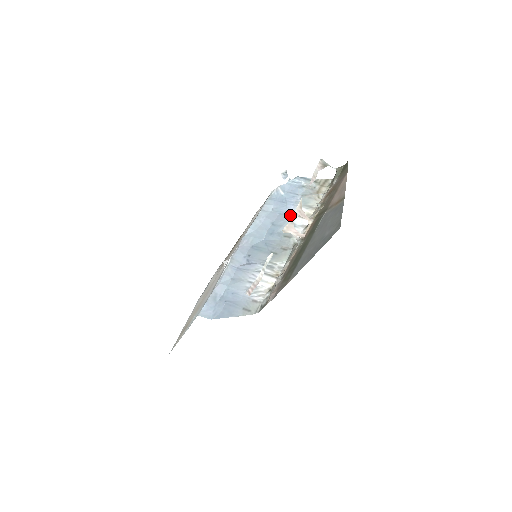
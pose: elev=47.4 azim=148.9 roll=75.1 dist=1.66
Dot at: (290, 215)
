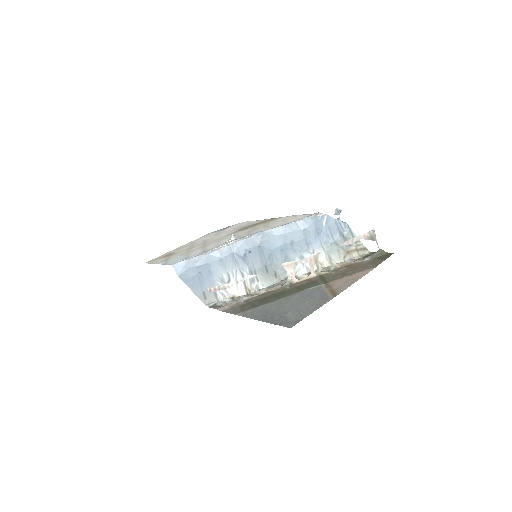
Dot at: (310, 249)
